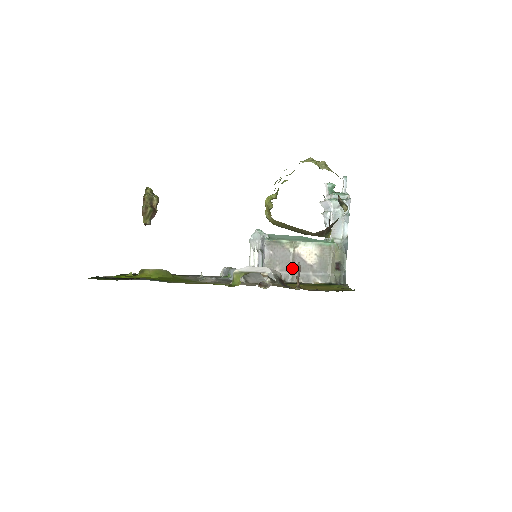
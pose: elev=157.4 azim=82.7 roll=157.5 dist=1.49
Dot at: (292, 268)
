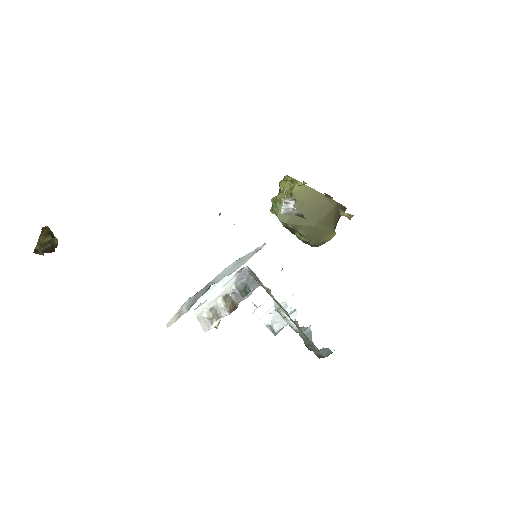
Dot at: occluded
